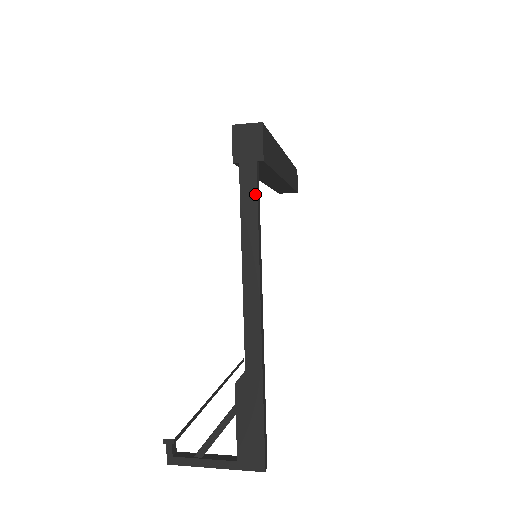
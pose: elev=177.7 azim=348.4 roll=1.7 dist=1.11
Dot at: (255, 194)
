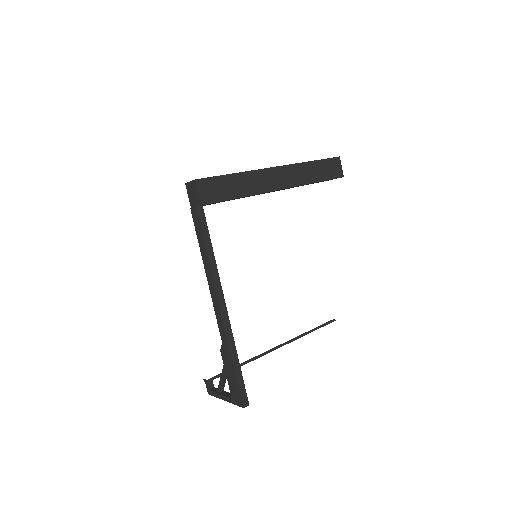
Dot at: (201, 229)
